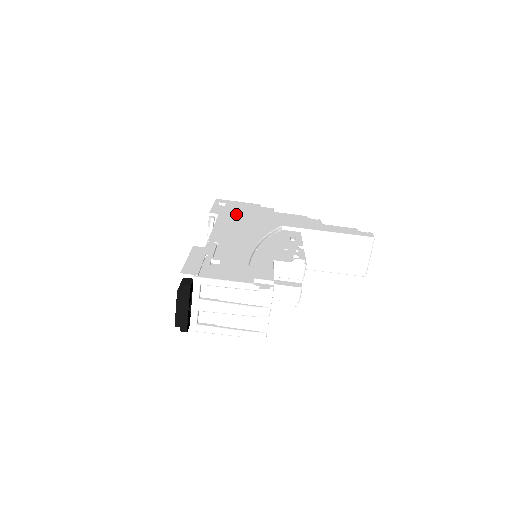
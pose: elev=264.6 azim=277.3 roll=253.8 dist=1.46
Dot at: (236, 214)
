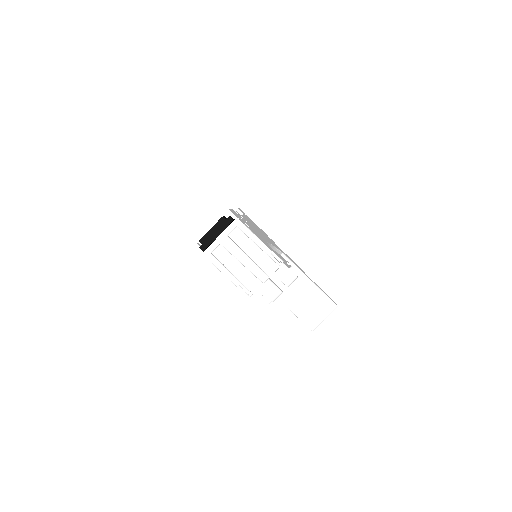
Dot at: (254, 224)
